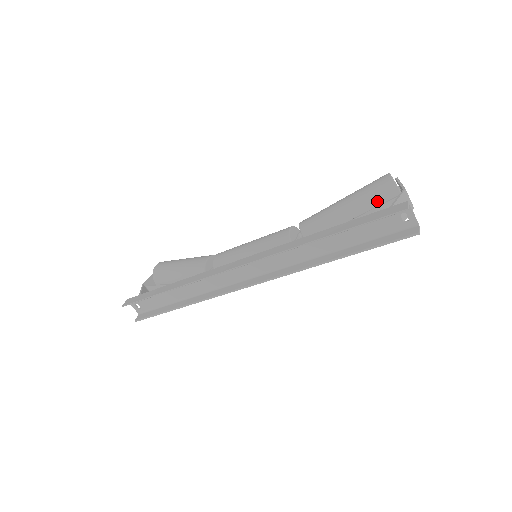
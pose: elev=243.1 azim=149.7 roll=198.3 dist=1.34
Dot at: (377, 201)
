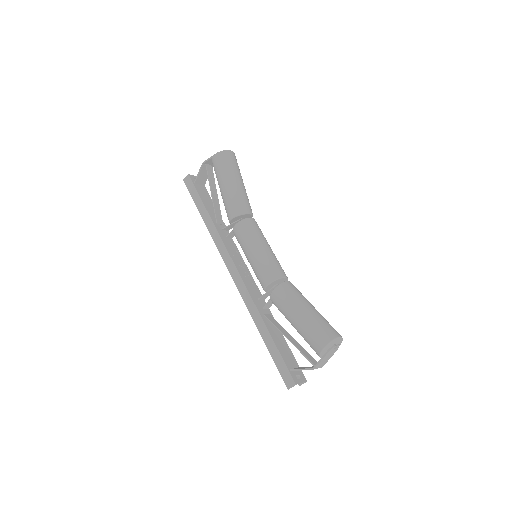
Dot at: occluded
